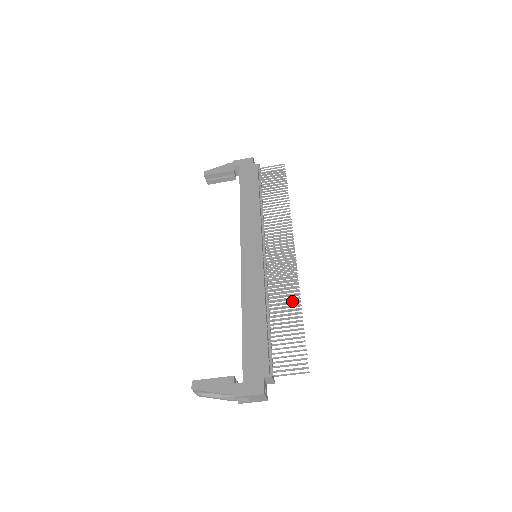
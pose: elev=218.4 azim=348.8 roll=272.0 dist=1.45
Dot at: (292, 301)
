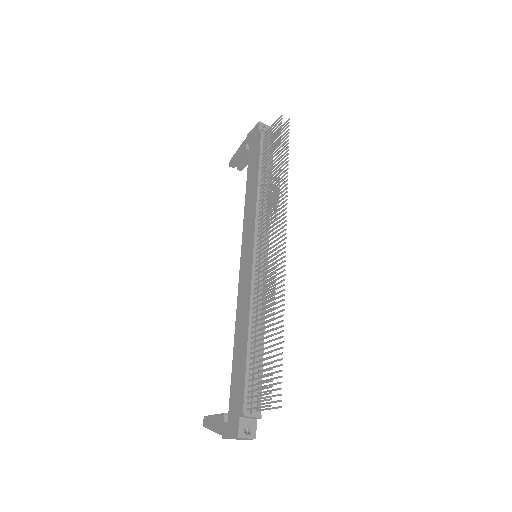
Dot at: (268, 314)
